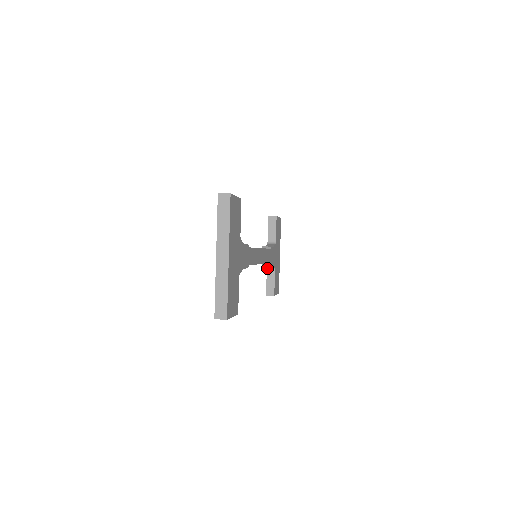
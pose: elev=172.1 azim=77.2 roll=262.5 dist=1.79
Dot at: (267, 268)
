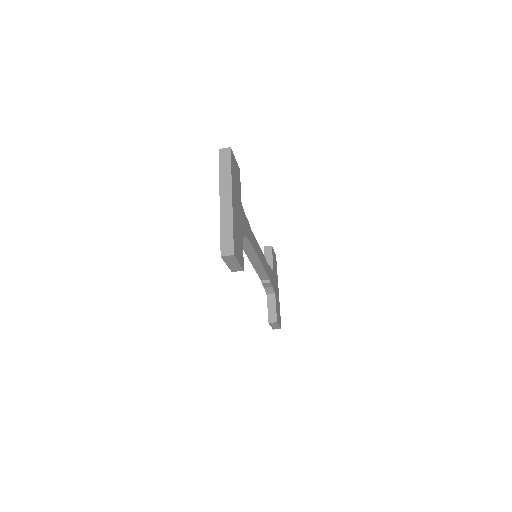
Dot at: (267, 295)
